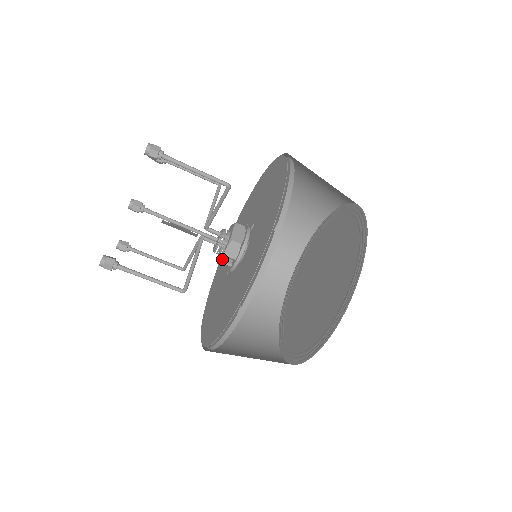
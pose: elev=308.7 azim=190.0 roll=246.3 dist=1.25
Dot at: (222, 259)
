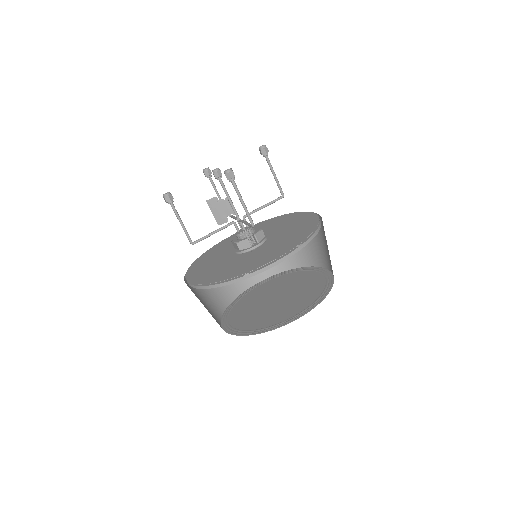
Dot at: (248, 239)
